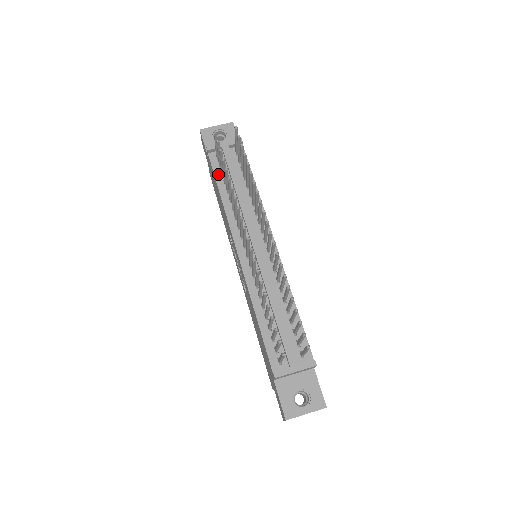
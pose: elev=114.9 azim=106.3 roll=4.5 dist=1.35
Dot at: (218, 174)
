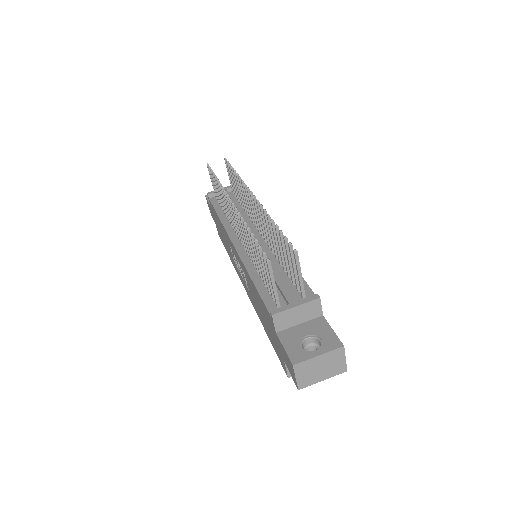
Dot at: (217, 206)
